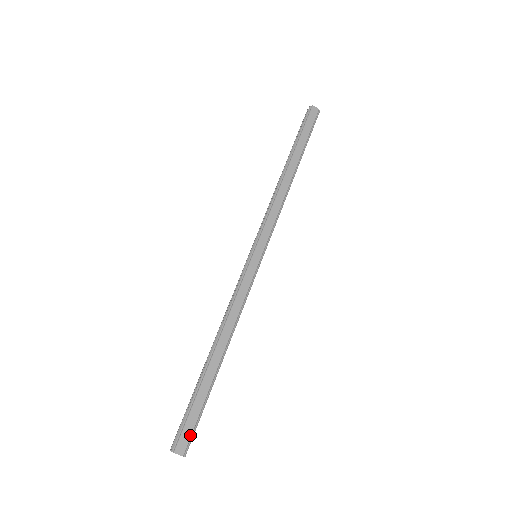
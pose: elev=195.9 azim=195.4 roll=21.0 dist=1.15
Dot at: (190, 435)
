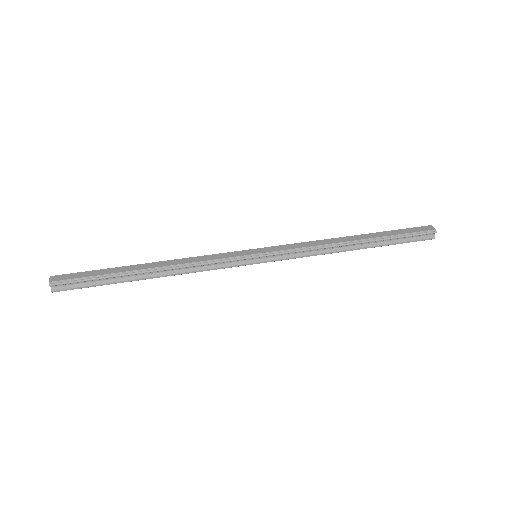
Dot at: (69, 278)
